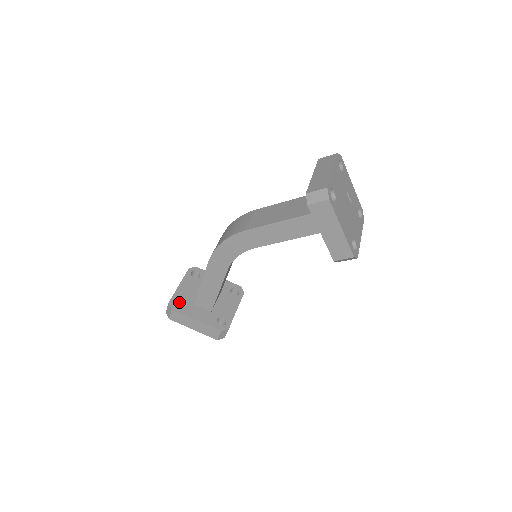
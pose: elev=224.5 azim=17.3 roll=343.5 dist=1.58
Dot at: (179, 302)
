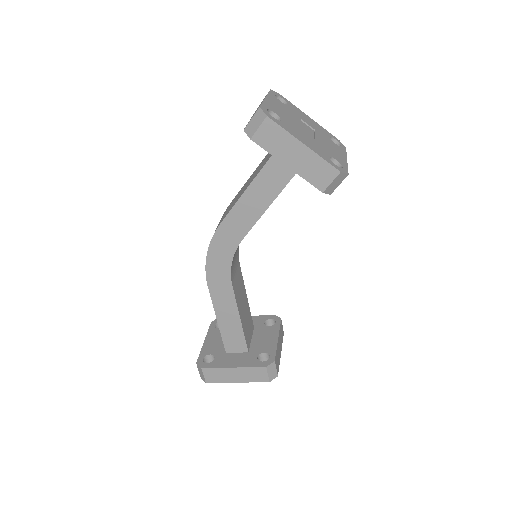
Dot at: (210, 359)
